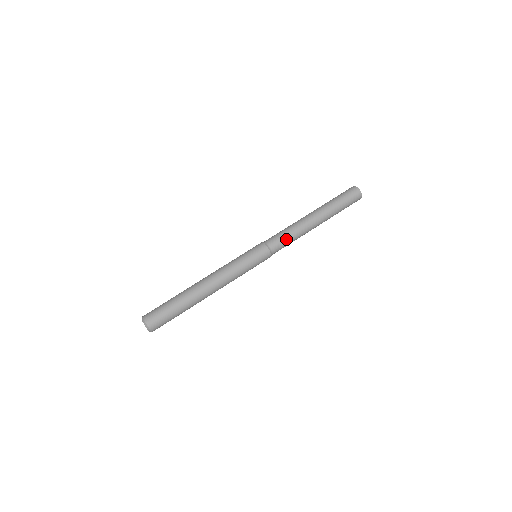
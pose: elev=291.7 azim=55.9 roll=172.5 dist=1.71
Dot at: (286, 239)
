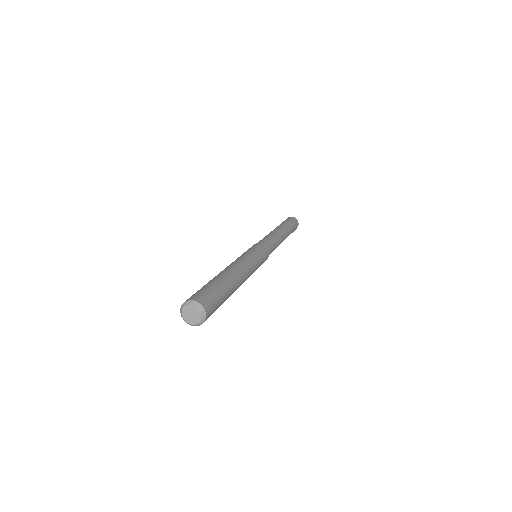
Dot at: (271, 239)
